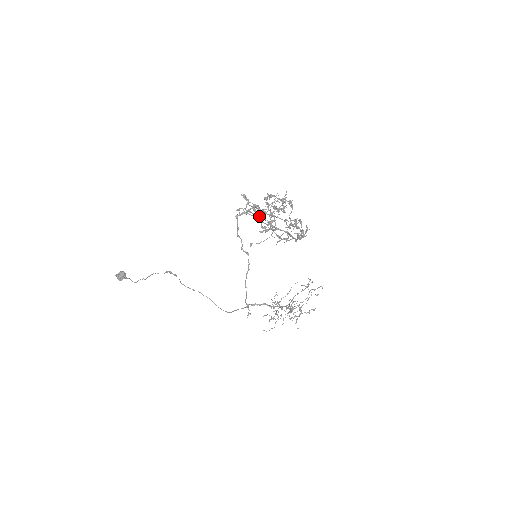
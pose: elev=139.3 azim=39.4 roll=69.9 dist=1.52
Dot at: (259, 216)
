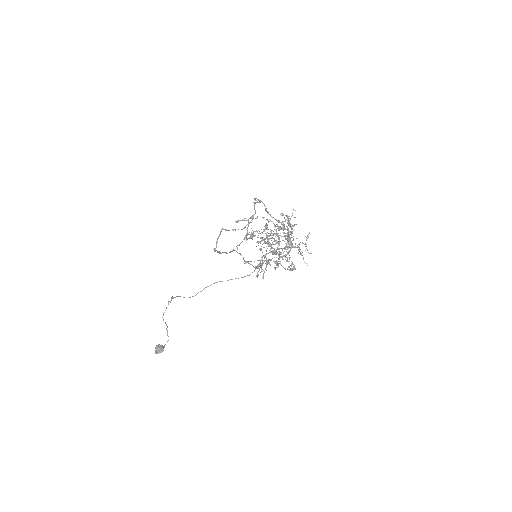
Dot at: (270, 260)
